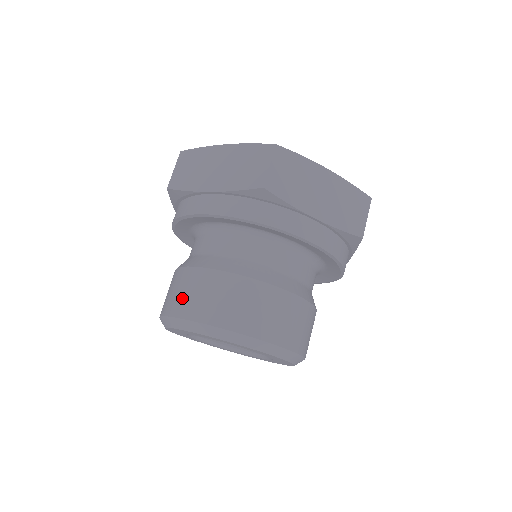
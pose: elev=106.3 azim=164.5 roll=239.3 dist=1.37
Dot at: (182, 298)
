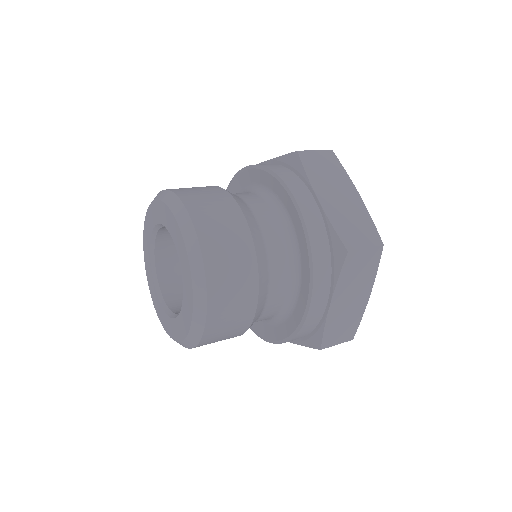
Dot at: occluded
